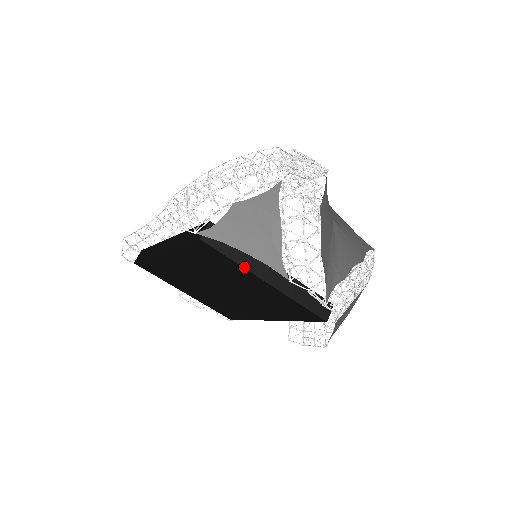
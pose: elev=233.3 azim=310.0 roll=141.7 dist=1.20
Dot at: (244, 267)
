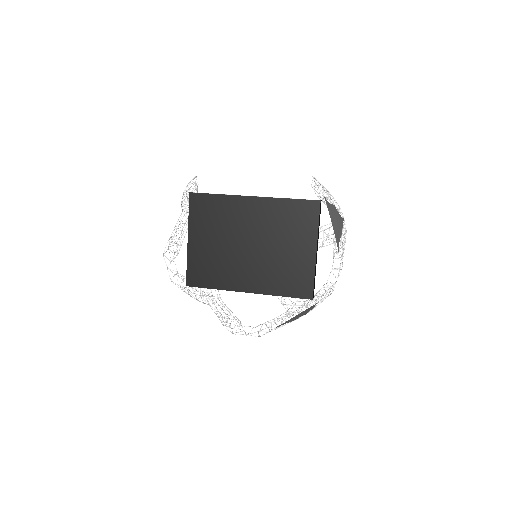
Dot at: (318, 232)
